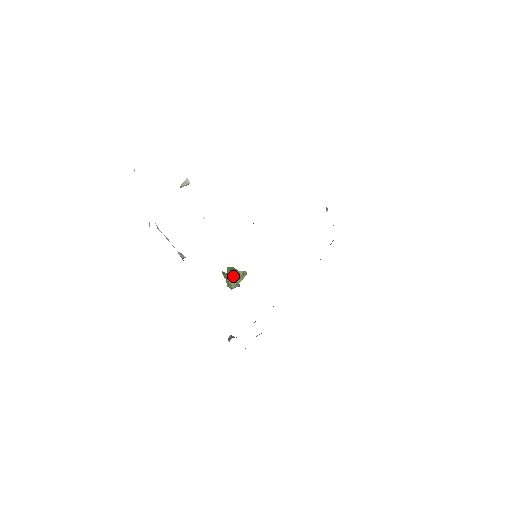
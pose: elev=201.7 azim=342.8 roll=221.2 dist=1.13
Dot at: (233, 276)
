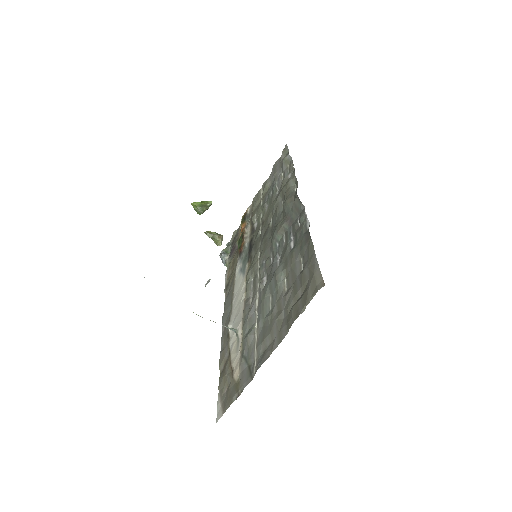
Dot at: occluded
